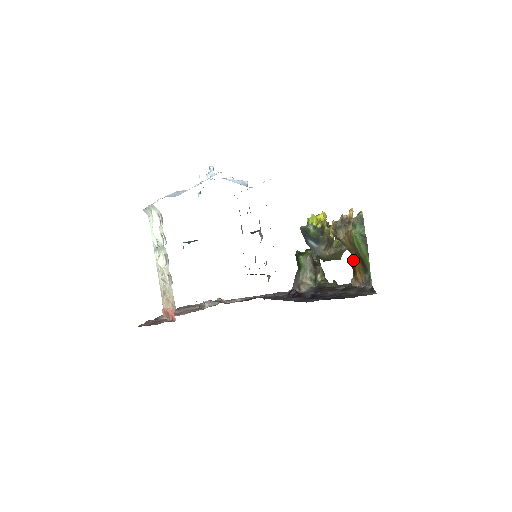
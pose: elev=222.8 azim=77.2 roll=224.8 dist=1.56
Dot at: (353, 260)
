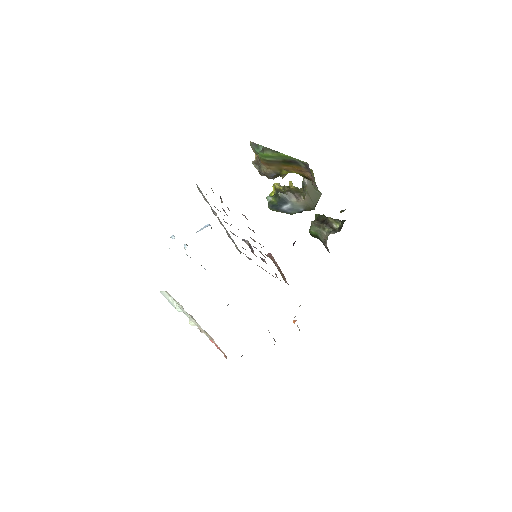
Dot at: (296, 173)
